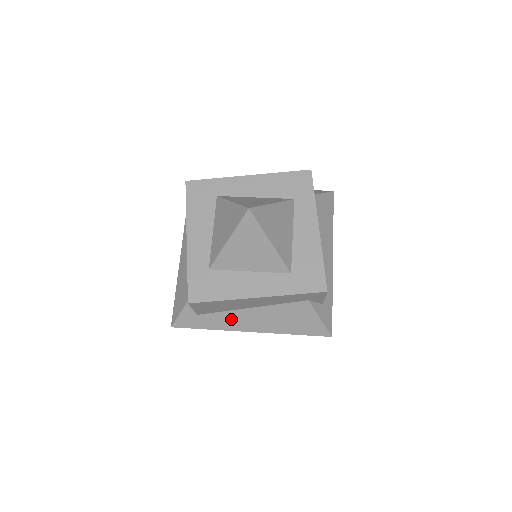
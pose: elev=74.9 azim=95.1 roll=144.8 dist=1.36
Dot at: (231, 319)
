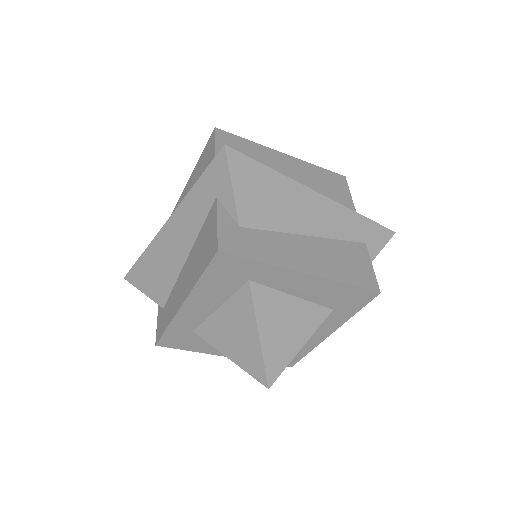
Dot at: occluded
